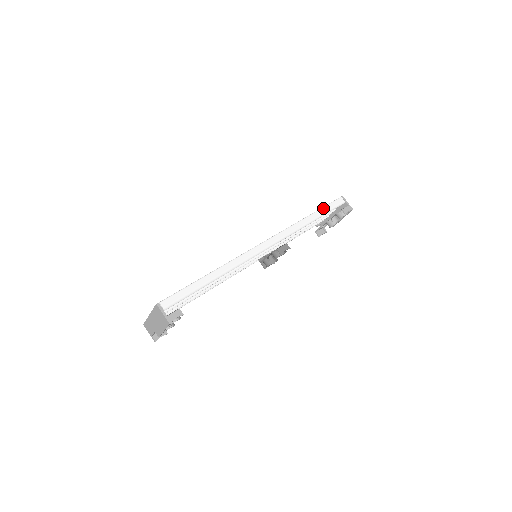
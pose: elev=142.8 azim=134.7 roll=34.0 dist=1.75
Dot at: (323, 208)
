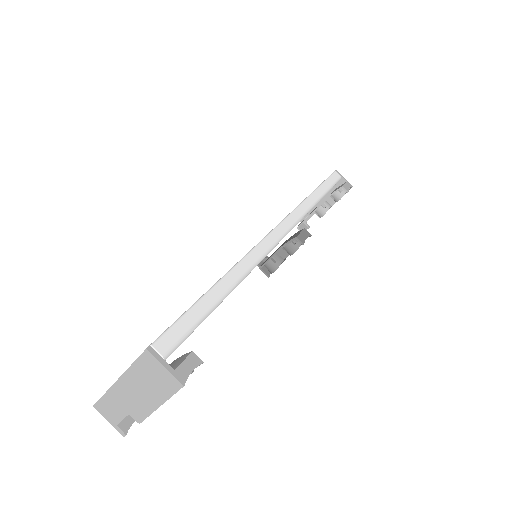
Dot at: (324, 183)
